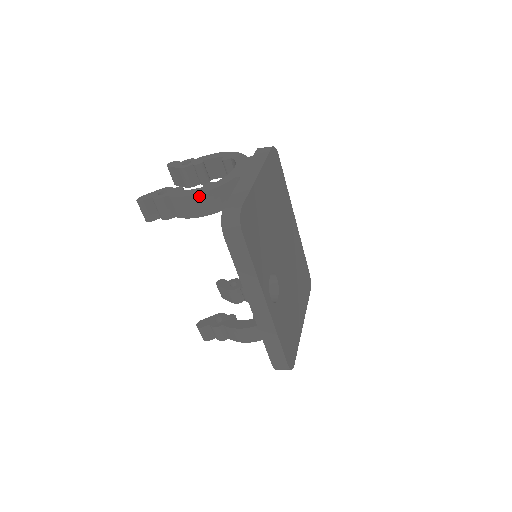
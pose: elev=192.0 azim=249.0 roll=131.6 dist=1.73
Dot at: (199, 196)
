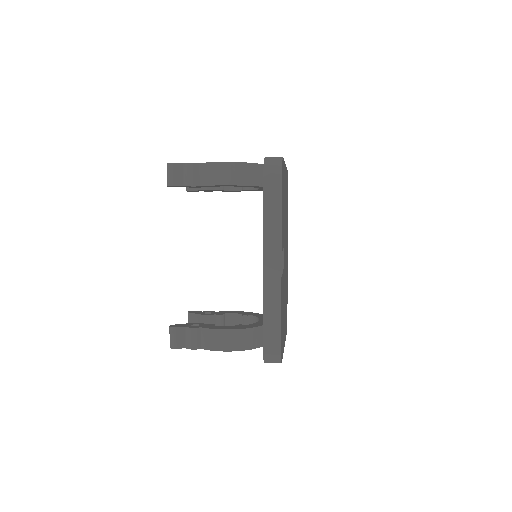
Dot at: (233, 164)
